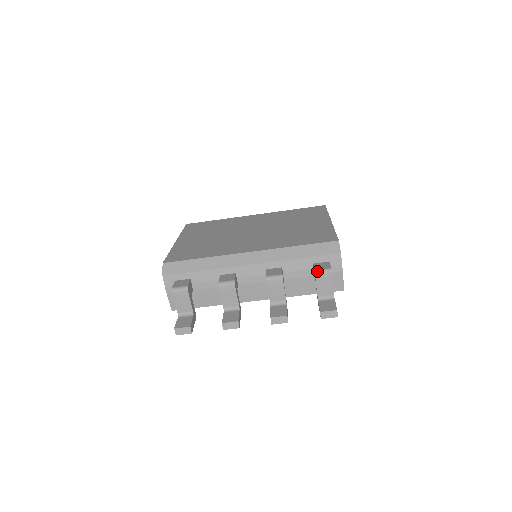
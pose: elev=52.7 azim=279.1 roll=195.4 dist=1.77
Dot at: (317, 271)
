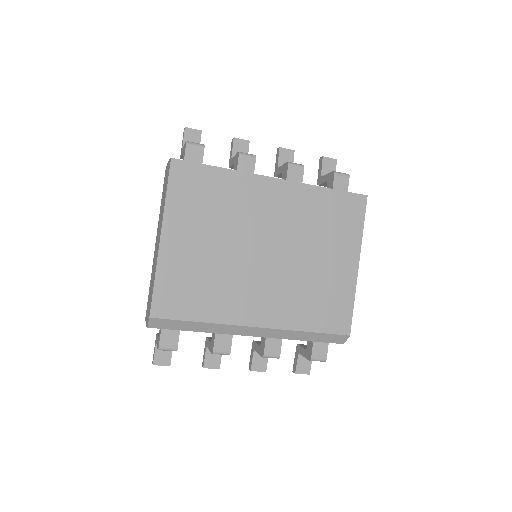
Dot at: (313, 360)
